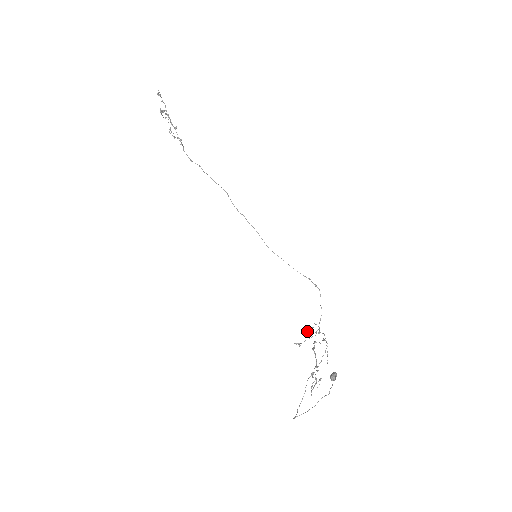
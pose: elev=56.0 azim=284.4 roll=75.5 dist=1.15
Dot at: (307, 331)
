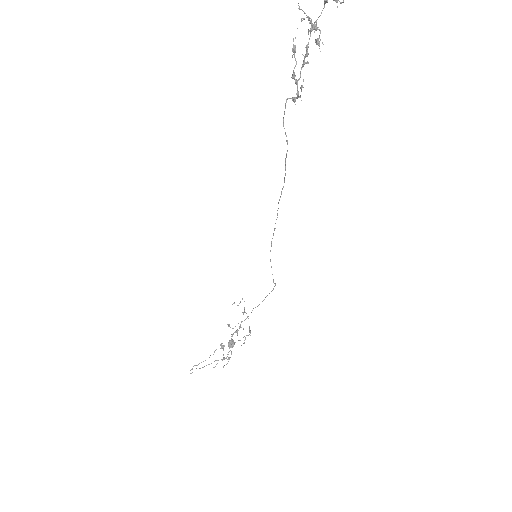
Dot at: (234, 303)
